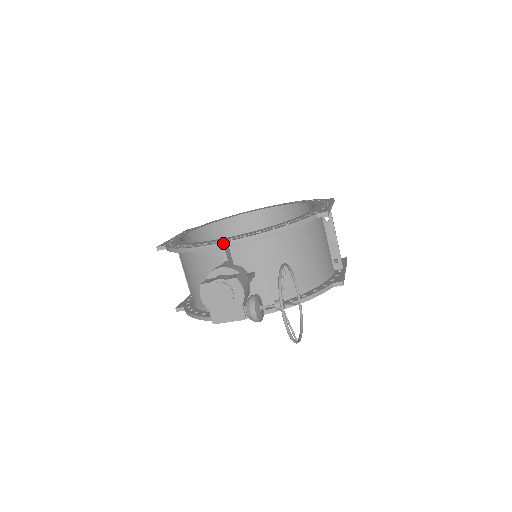
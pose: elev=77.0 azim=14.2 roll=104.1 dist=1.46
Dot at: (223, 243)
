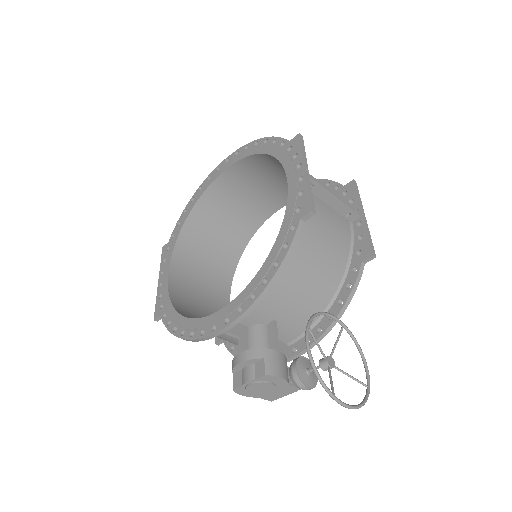
Dot at: (222, 330)
